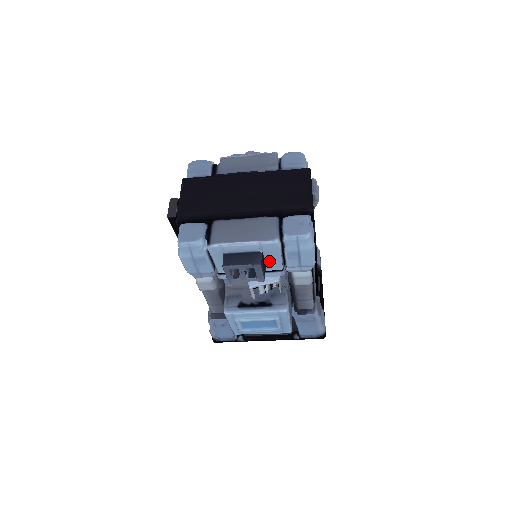
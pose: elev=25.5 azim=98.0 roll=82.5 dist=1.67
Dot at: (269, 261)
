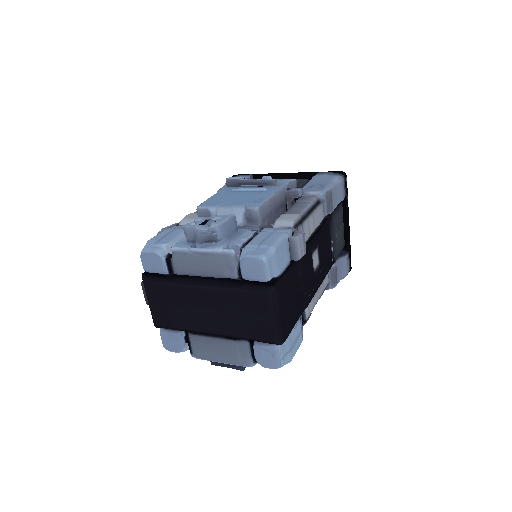
Dot at: occluded
